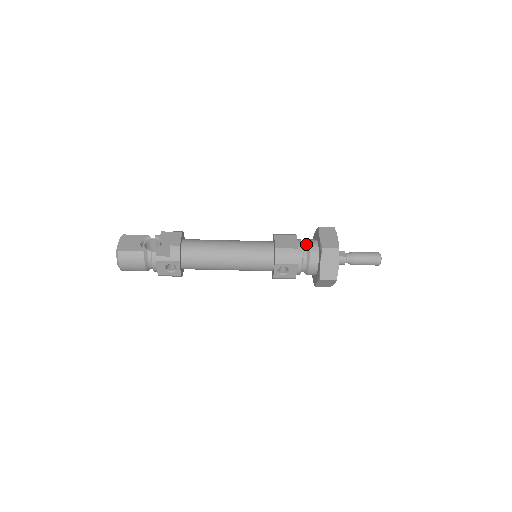
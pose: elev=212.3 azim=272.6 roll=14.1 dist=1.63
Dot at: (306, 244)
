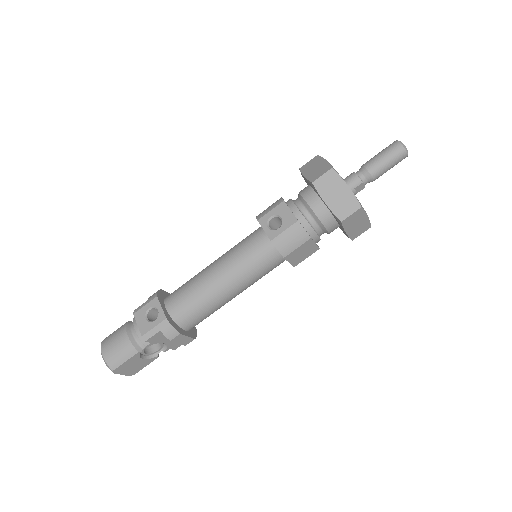
Dot at: occluded
